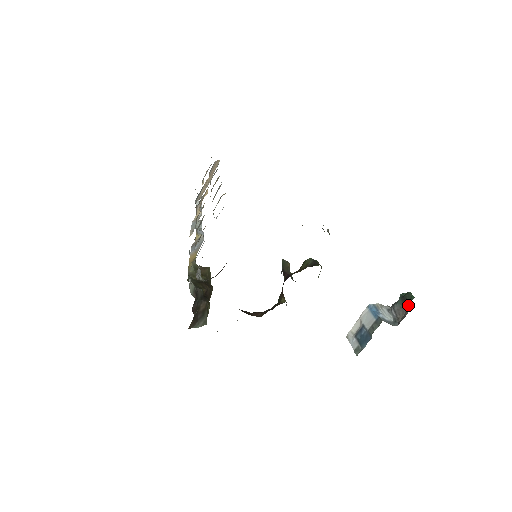
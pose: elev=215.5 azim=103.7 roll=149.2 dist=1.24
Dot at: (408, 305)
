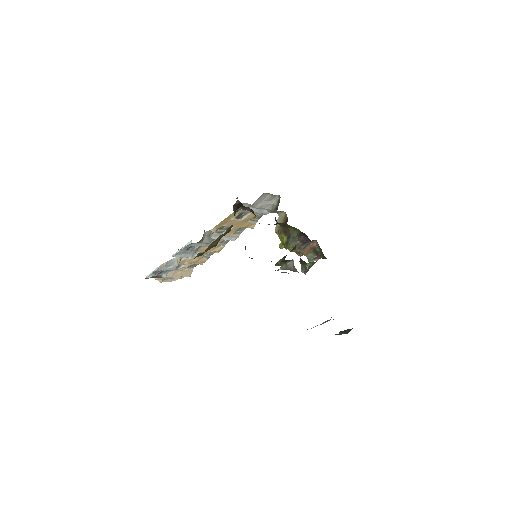
Dot at: occluded
